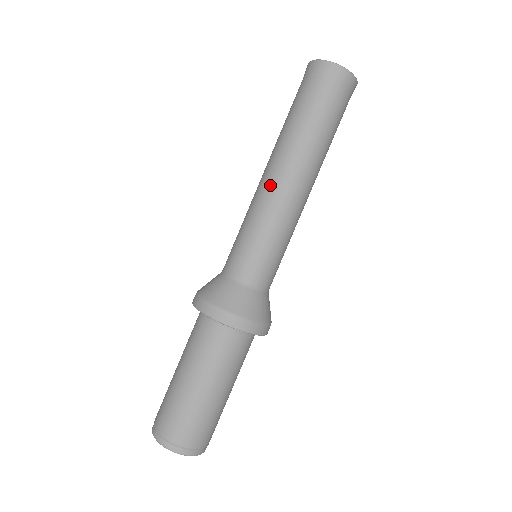
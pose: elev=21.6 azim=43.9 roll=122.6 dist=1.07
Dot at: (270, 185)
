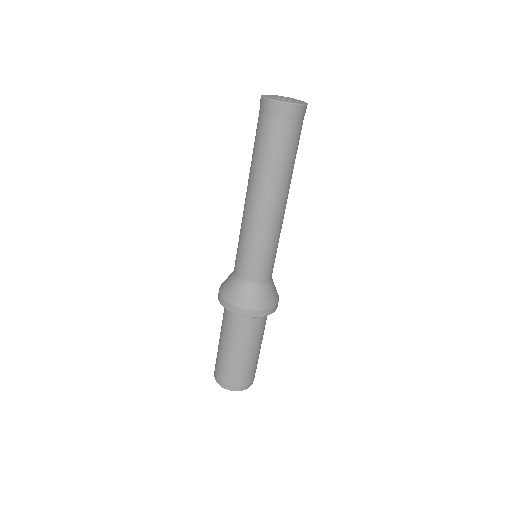
Dot at: (249, 209)
